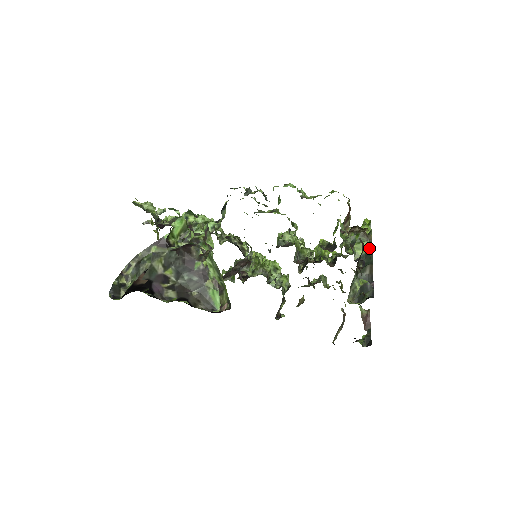
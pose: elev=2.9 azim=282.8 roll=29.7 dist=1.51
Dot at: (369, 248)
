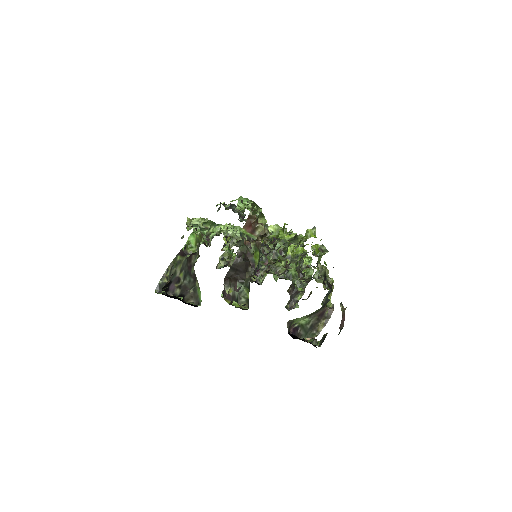
Dot at: (259, 257)
